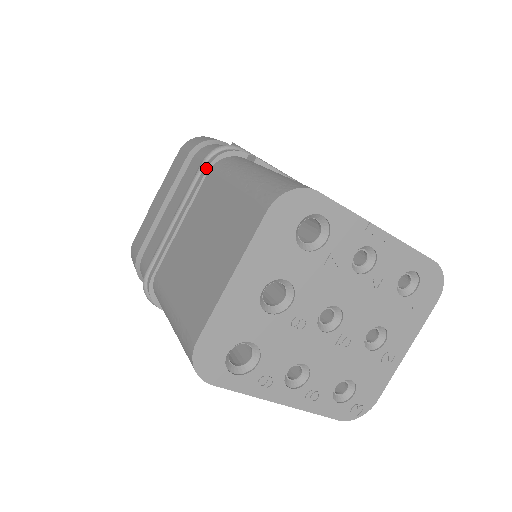
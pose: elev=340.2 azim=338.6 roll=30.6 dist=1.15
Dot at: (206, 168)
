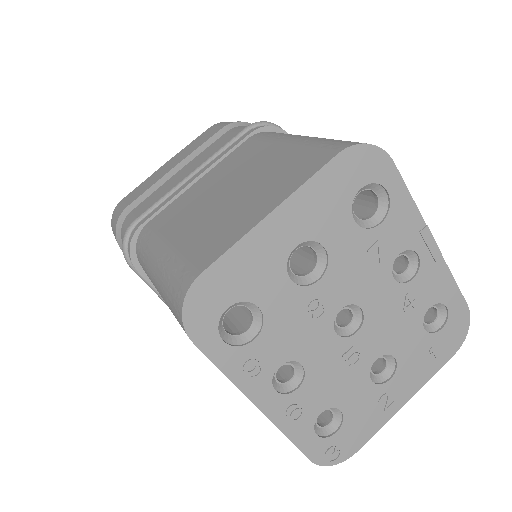
Dot at: (247, 134)
